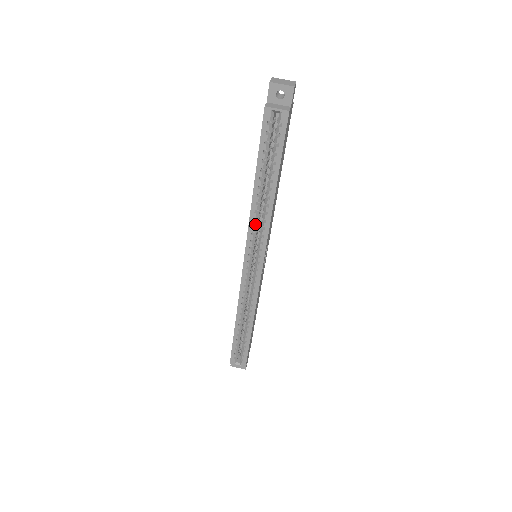
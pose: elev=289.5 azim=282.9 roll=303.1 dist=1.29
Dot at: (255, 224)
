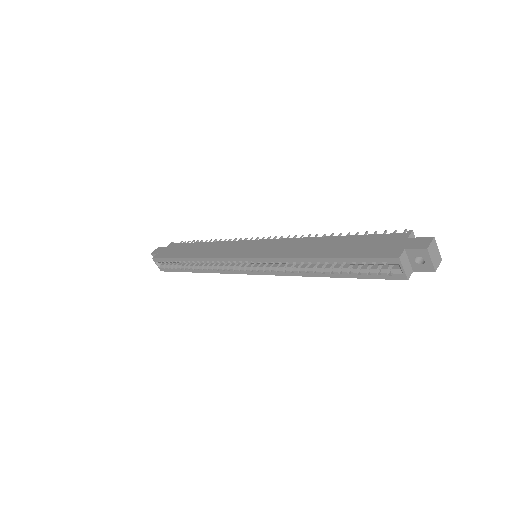
Dot at: (283, 263)
